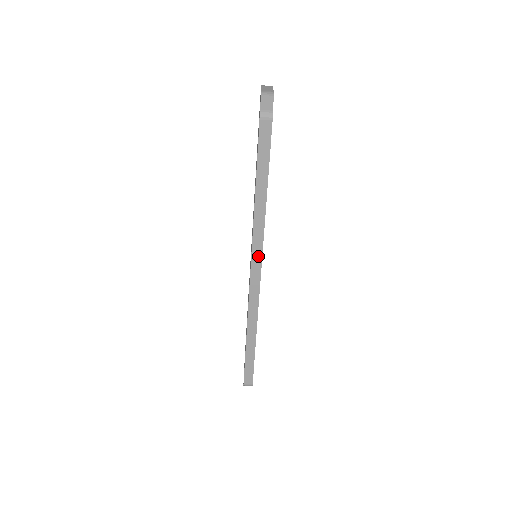
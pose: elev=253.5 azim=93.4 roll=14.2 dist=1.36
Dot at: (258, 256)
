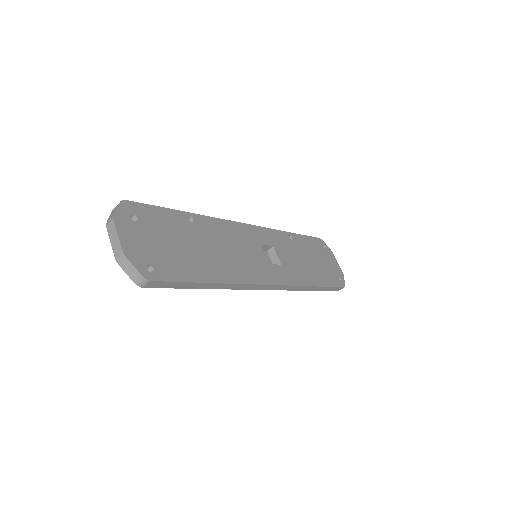
Dot at: (256, 286)
